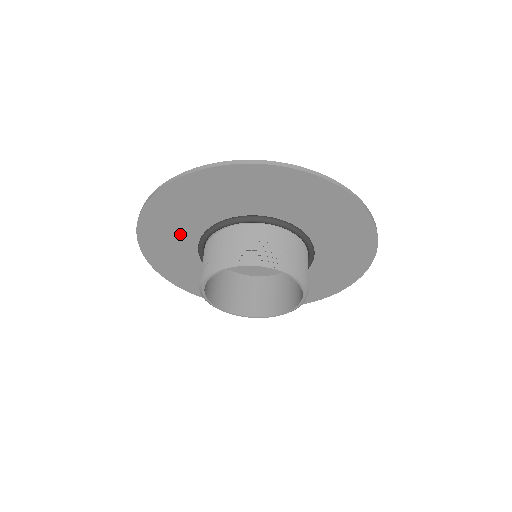
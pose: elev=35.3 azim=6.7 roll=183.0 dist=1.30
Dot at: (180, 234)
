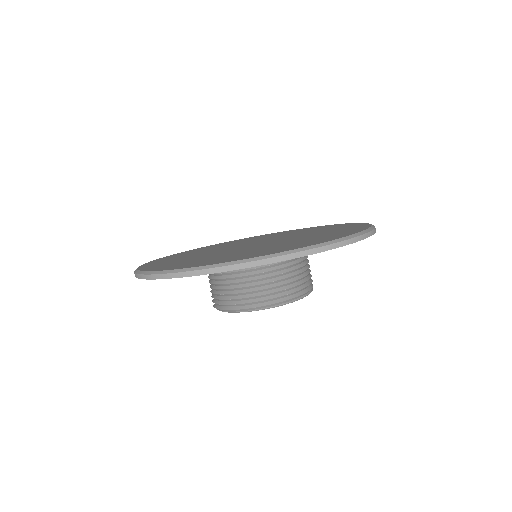
Dot at: occluded
